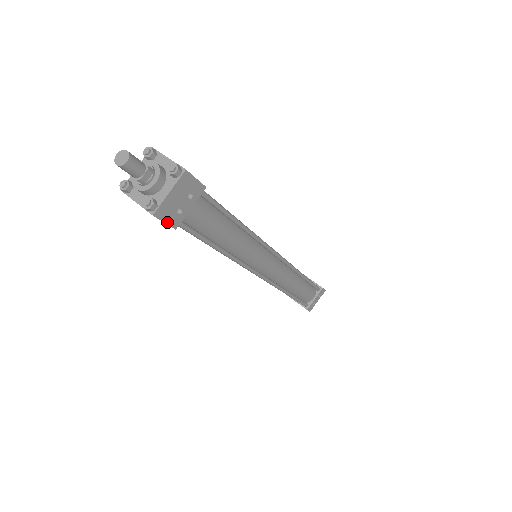
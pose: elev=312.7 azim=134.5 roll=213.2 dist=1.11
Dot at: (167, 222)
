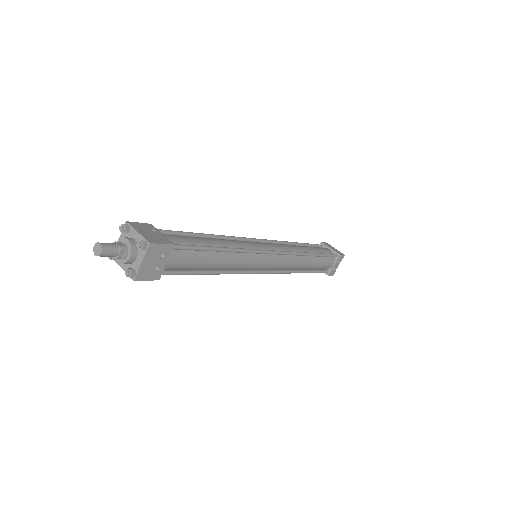
Dot at: (149, 279)
